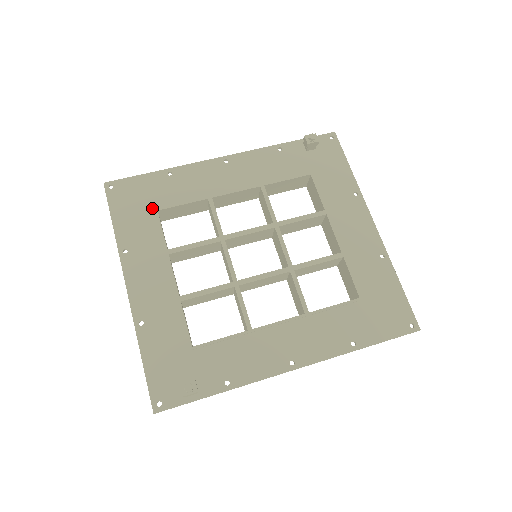
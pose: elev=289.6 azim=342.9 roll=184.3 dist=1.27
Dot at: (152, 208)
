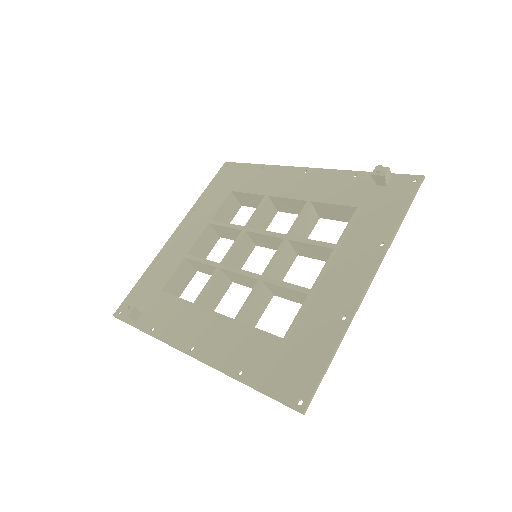
Dot at: (231, 188)
